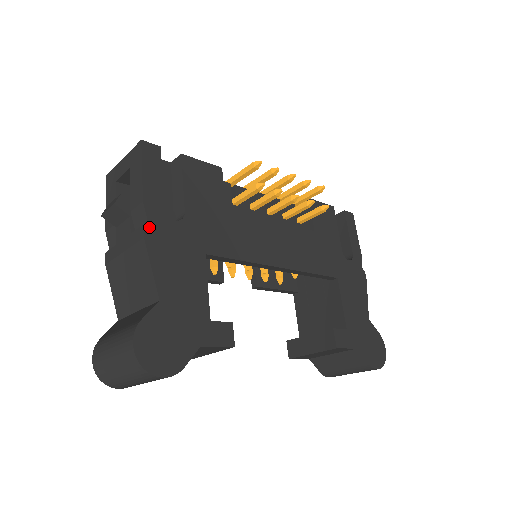
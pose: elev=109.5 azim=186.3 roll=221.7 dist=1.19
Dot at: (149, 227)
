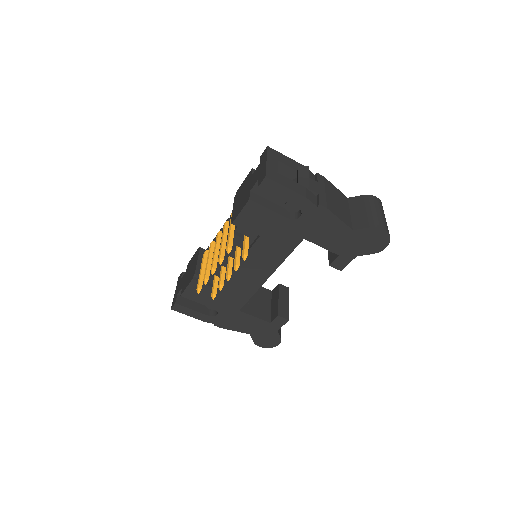
Dot at: (216, 324)
